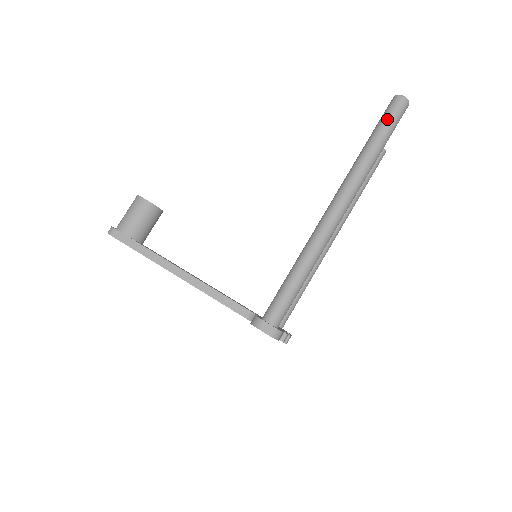
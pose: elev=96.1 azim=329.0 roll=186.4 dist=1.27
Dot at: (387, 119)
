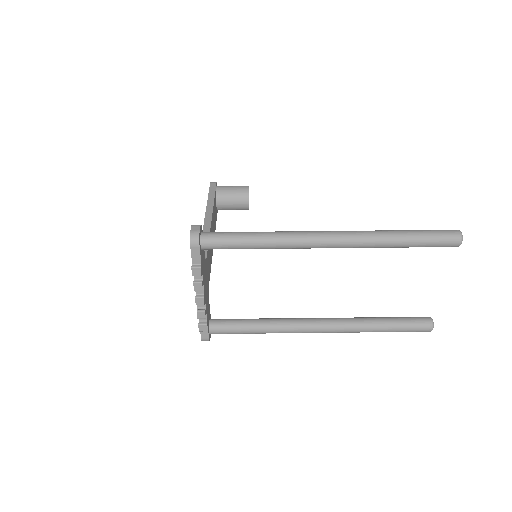
Dot at: (431, 230)
